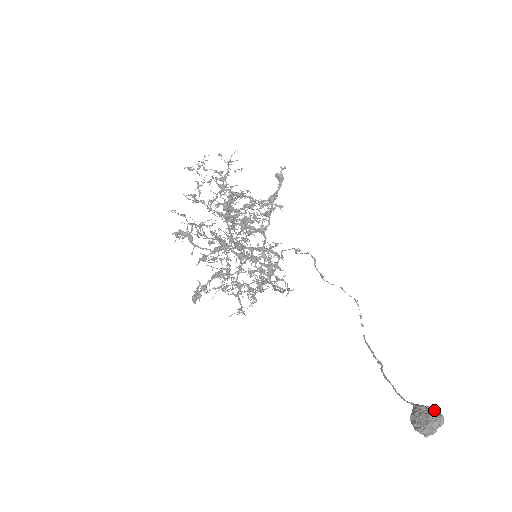
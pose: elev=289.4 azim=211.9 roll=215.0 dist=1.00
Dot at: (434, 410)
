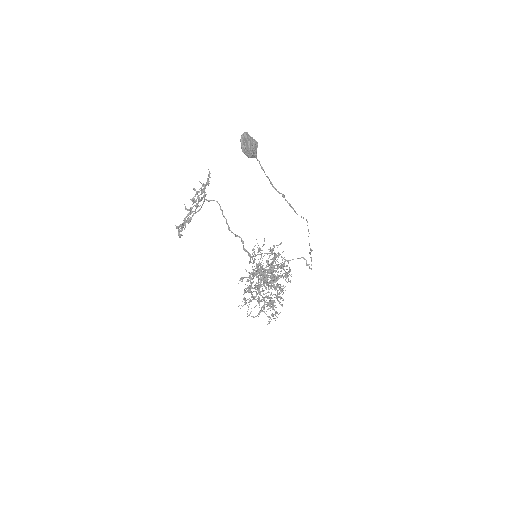
Dot at: occluded
